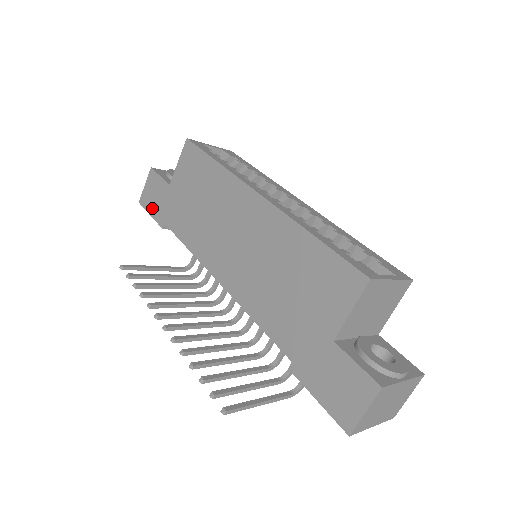
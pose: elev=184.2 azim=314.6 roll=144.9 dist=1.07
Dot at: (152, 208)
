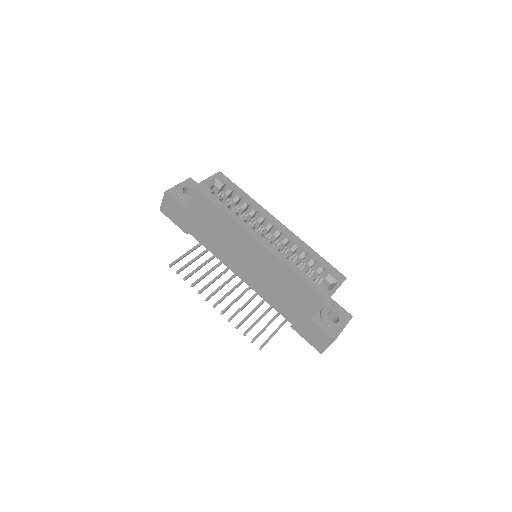
Dot at: (174, 219)
